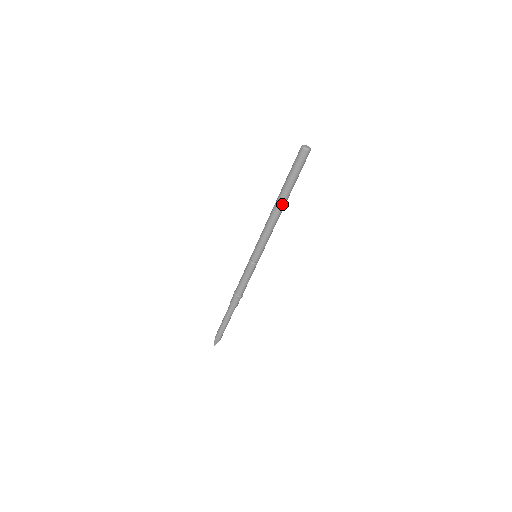
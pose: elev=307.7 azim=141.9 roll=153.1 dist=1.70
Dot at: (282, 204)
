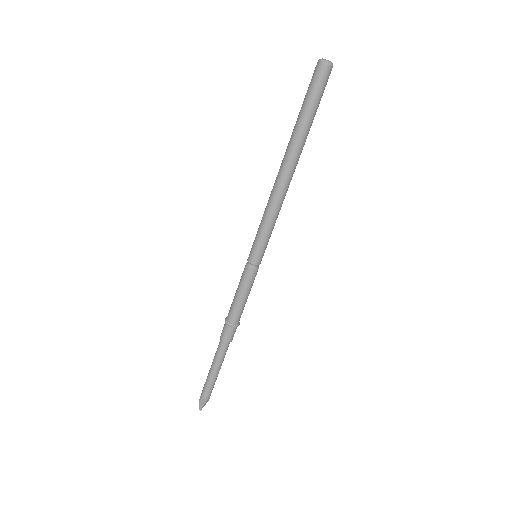
Dot at: (290, 161)
